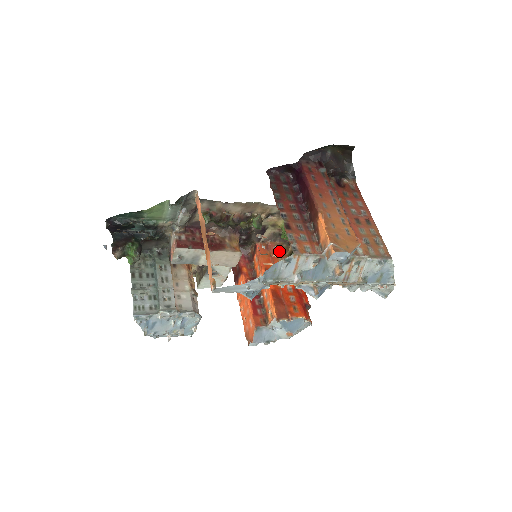
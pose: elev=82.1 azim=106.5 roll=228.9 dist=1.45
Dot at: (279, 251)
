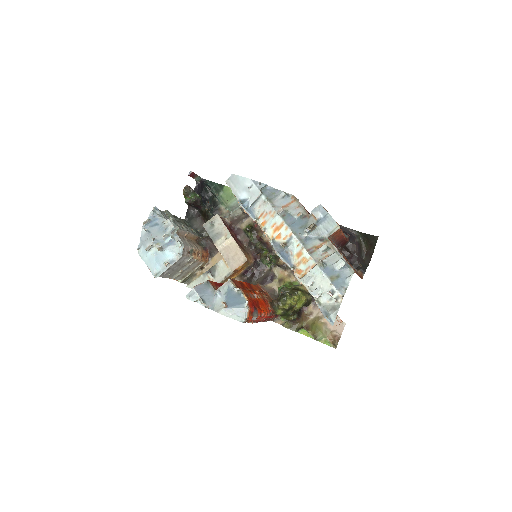
Dot at: (268, 298)
